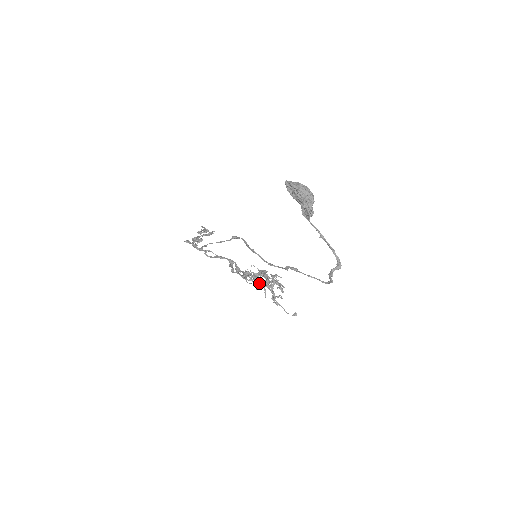
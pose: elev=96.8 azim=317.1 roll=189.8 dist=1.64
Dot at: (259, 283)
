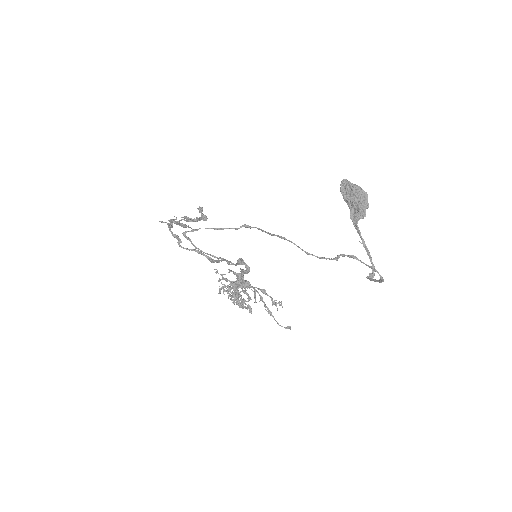
Dot at: (235, 292)
